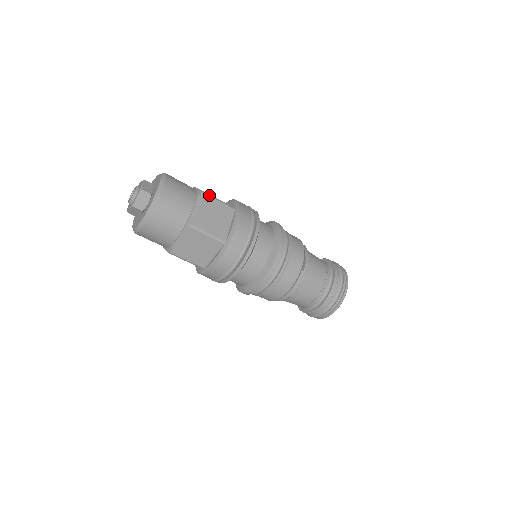
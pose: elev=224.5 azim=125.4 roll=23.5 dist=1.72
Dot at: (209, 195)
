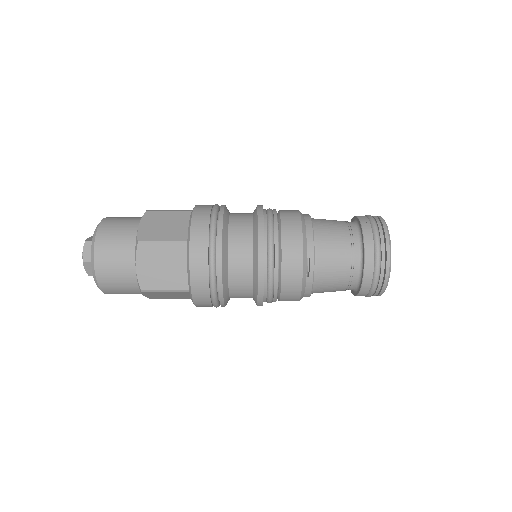
Dot at: (148, 244)
